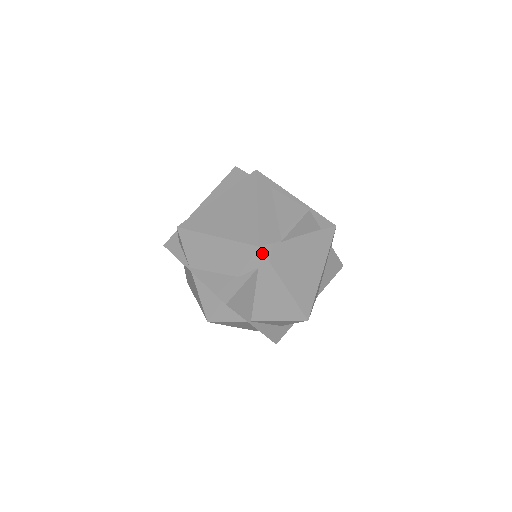
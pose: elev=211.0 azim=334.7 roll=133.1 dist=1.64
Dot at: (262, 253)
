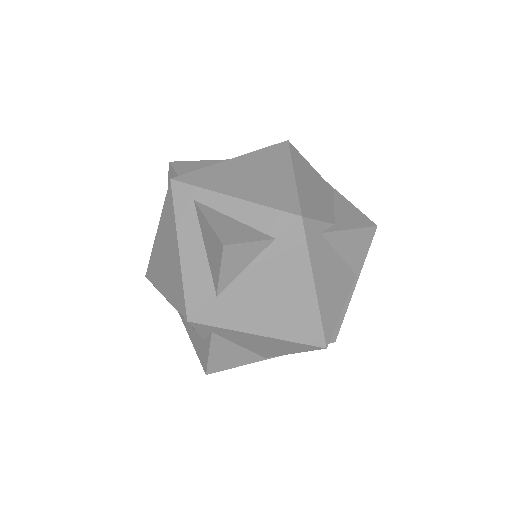
Dot at: (198, 324)
